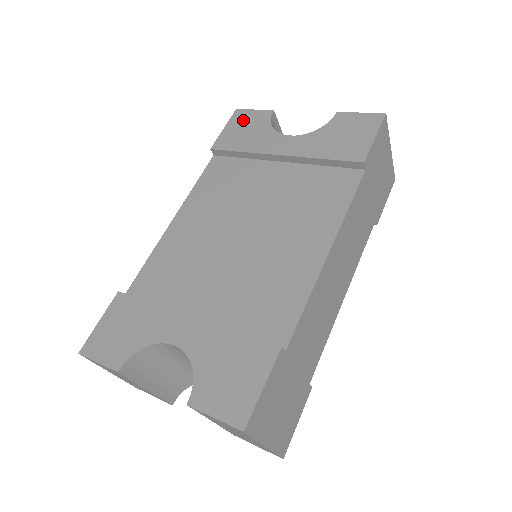
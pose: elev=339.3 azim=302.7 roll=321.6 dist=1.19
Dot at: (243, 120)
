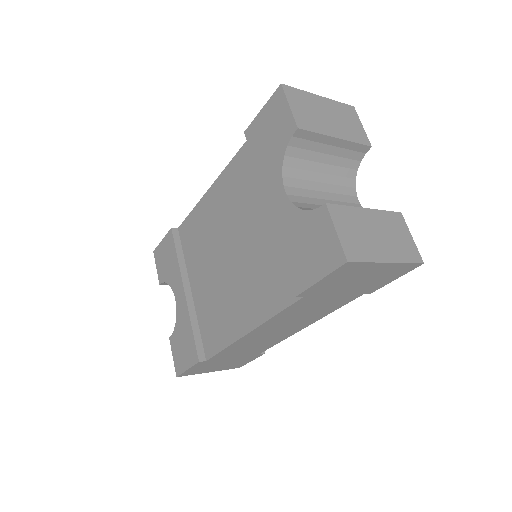
Dot at: (275, 114)
